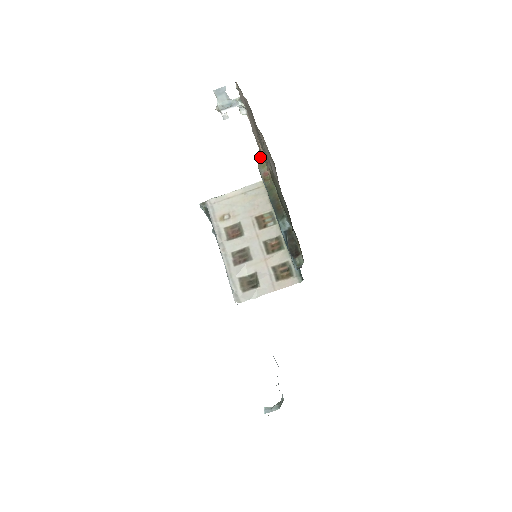
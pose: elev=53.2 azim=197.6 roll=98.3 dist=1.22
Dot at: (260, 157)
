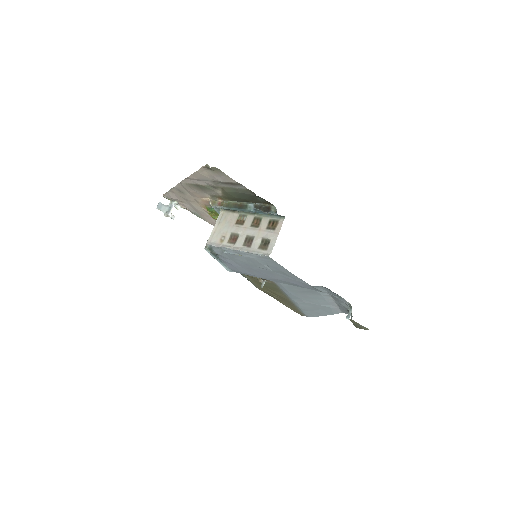
Dot at: (208, 208)
